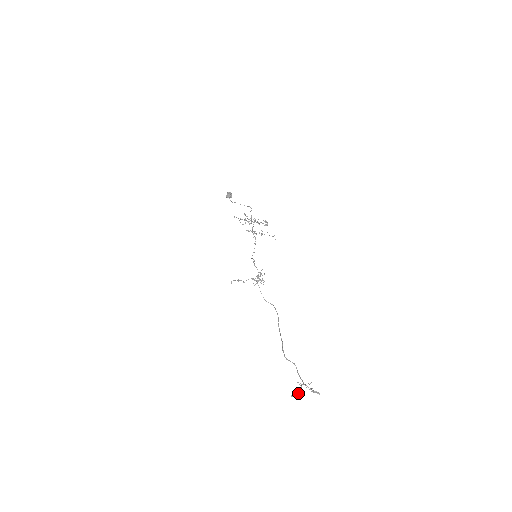
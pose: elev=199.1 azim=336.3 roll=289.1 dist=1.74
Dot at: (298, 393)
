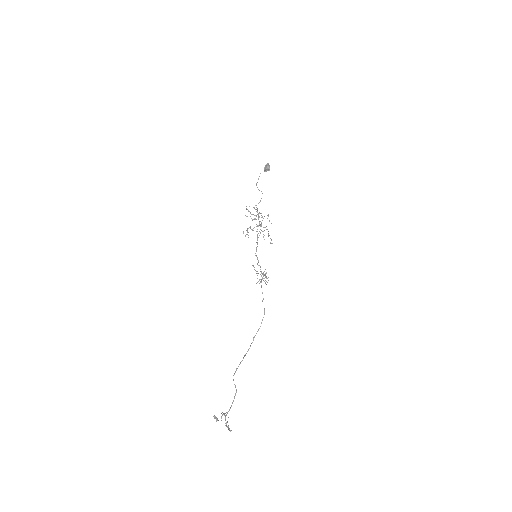
Dot at: (217, 419)
